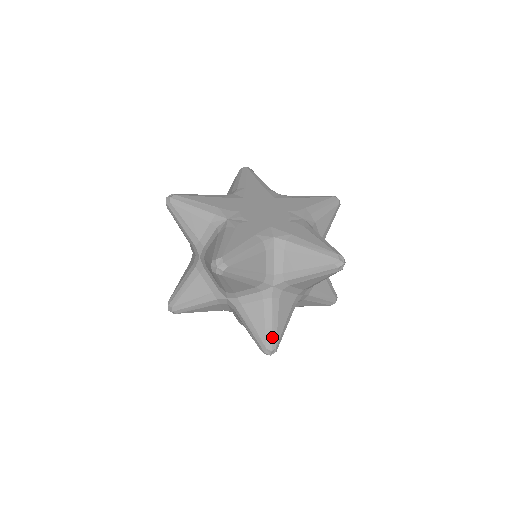
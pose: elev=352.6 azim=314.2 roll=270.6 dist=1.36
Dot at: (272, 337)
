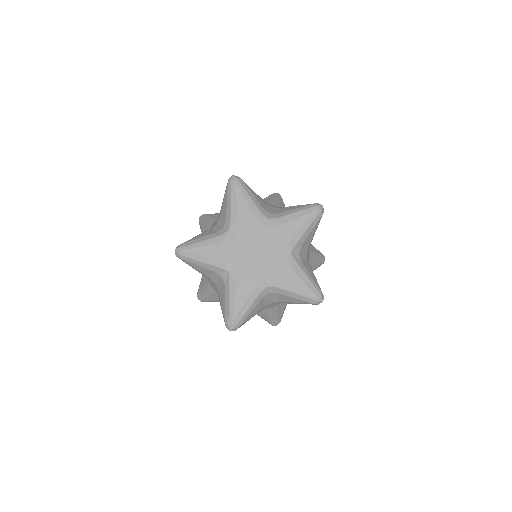
Dot at: (276, 321)
